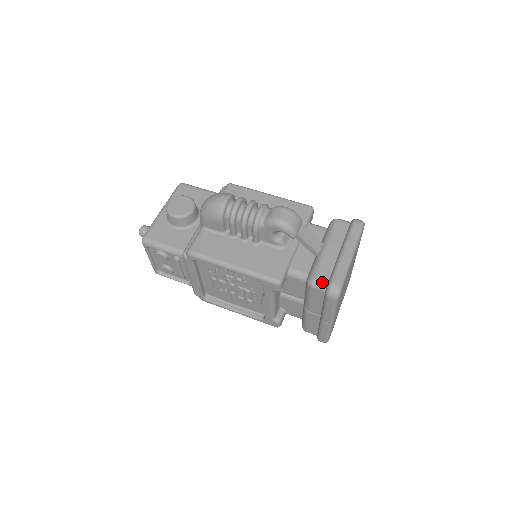
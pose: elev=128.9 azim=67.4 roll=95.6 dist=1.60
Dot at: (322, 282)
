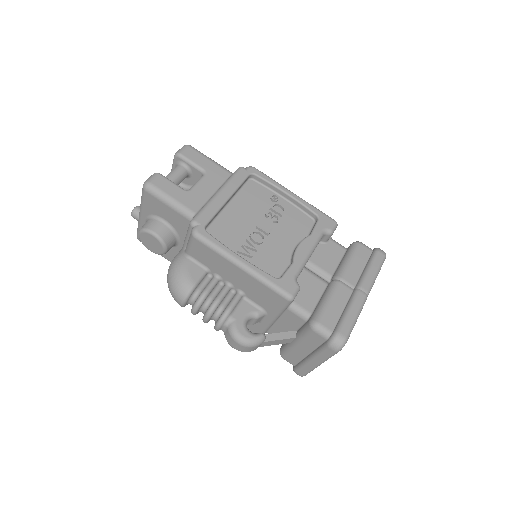
Dot at: occluded
